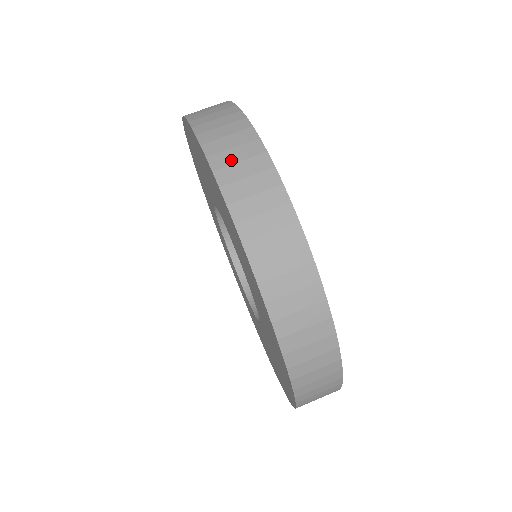
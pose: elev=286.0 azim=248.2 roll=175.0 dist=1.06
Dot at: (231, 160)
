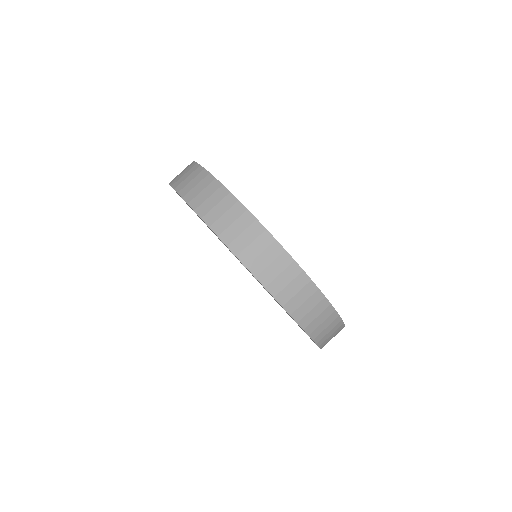
Dot at: (196, 193)
